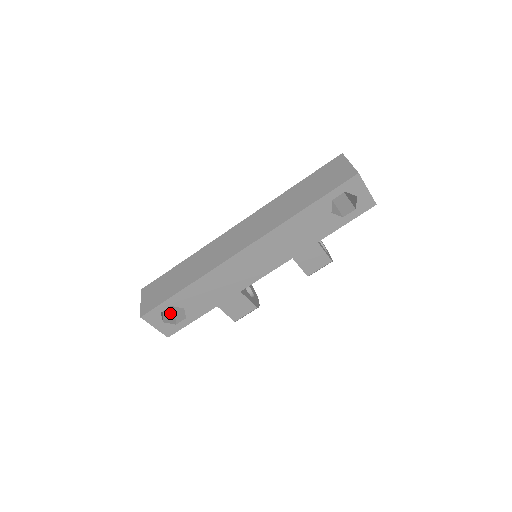
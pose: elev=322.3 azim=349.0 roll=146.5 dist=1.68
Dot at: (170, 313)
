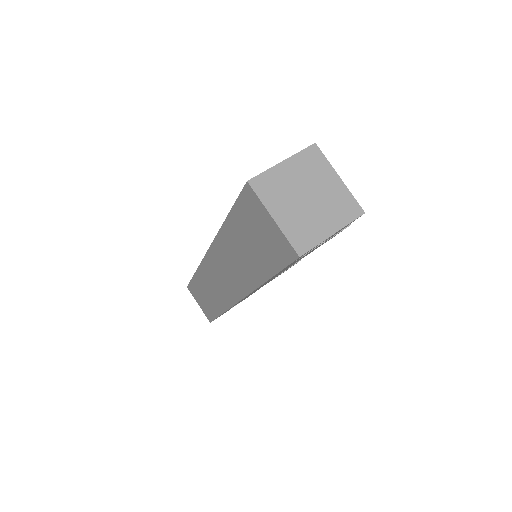
Dot at: occluded
